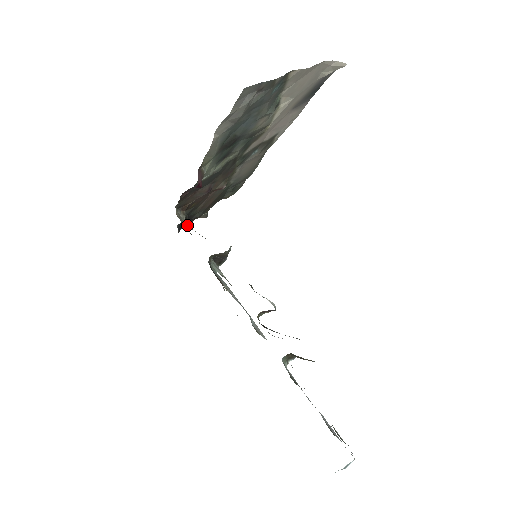
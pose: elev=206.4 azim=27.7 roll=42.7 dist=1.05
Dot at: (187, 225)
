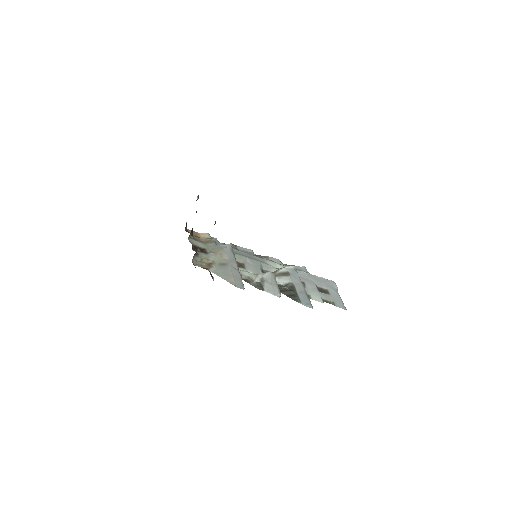
Dot at: (203, 260)
